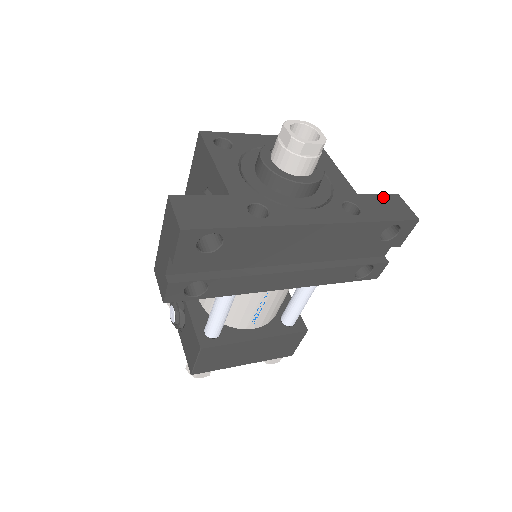
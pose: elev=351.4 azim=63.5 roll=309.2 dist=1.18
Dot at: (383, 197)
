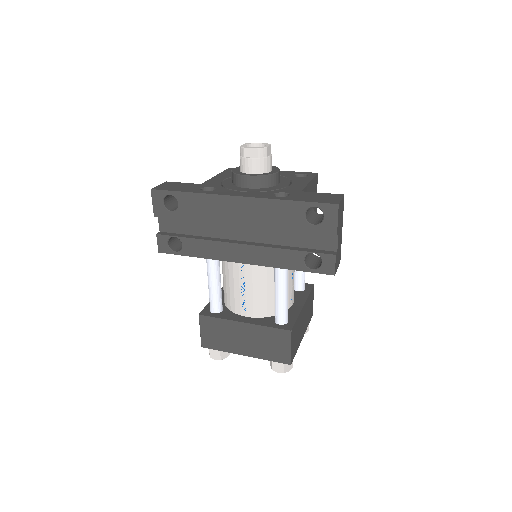
Dot at: (324, 194)
